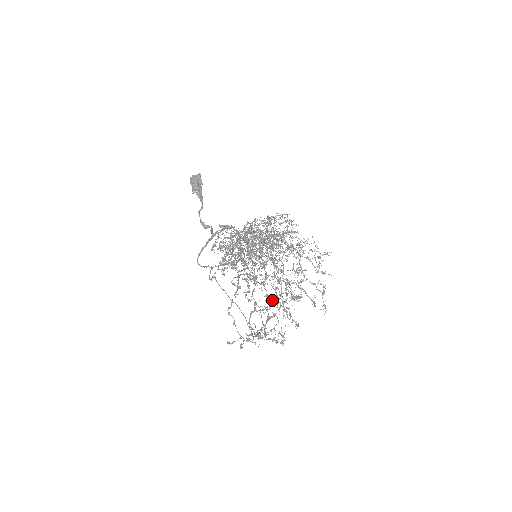
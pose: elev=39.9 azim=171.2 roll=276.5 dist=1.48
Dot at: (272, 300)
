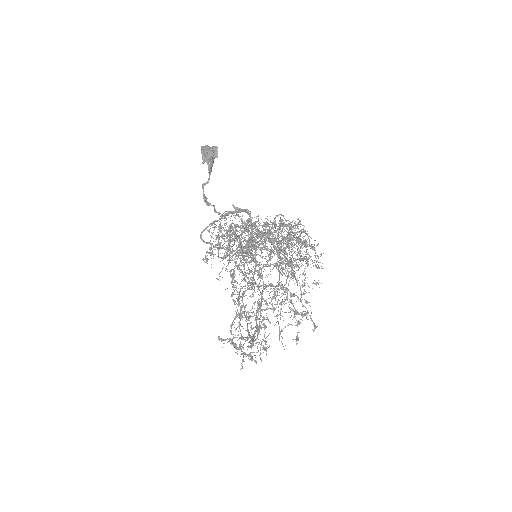
Dot at: (266, 309)
